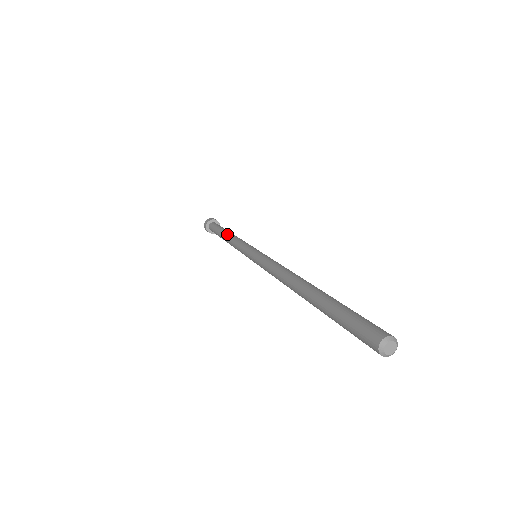
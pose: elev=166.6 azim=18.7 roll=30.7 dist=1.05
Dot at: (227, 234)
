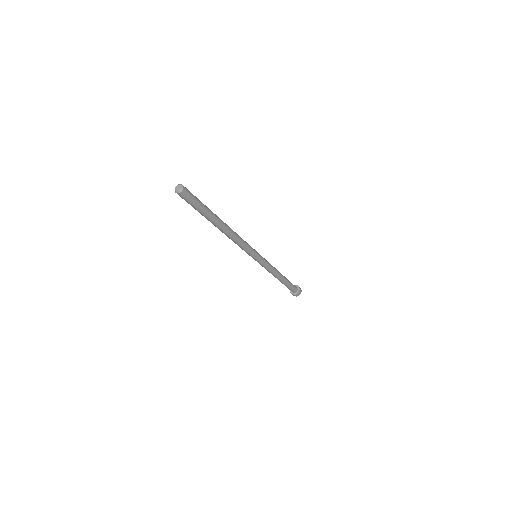
Dot at: occluded
